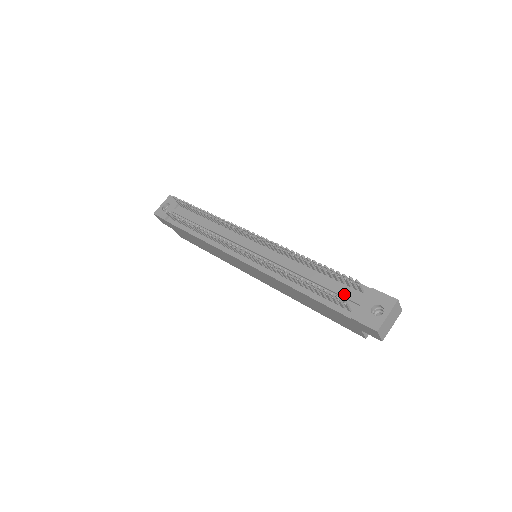
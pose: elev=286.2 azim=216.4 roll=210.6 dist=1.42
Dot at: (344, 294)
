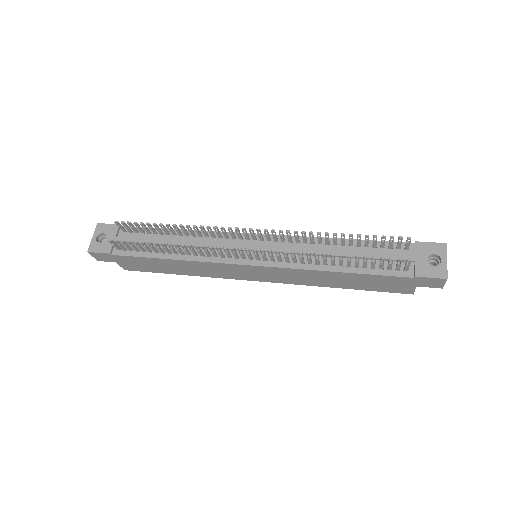
Dot at: (392, 257)
